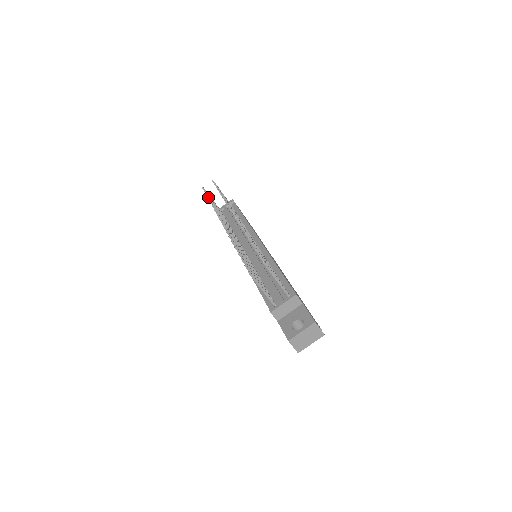
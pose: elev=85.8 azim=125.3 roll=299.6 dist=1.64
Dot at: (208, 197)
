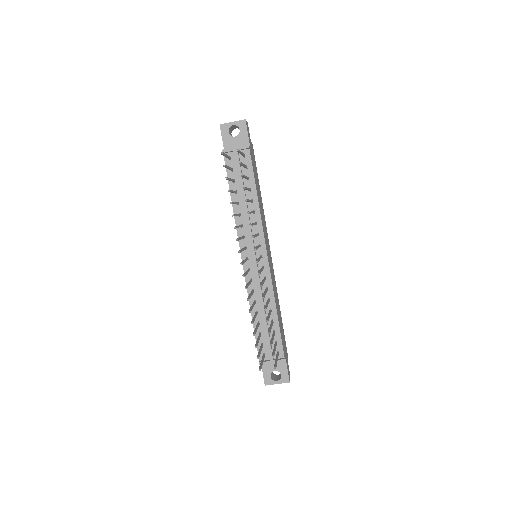
Dot at: (229, 191)
